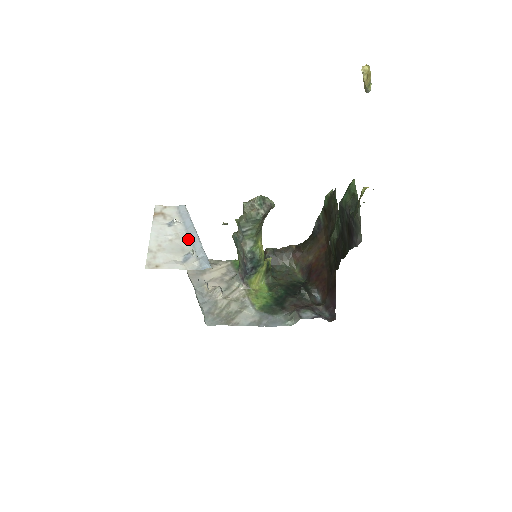
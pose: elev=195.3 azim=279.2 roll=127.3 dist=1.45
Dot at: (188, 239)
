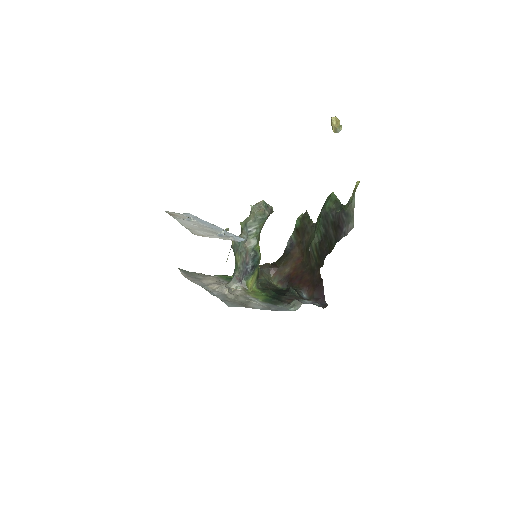
Dot at: (211, 228)
